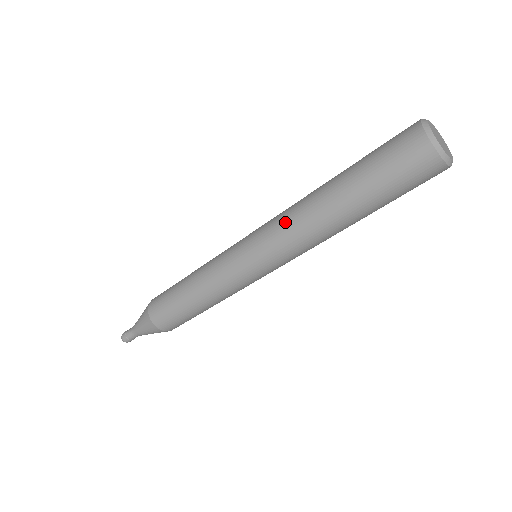
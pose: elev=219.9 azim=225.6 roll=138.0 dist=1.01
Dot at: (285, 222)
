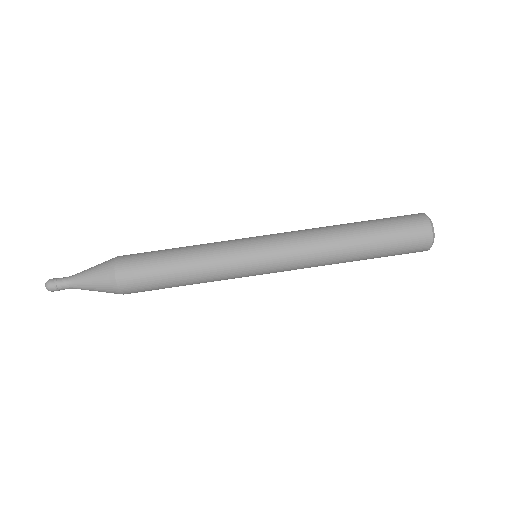
Dot at: (306, 237)
